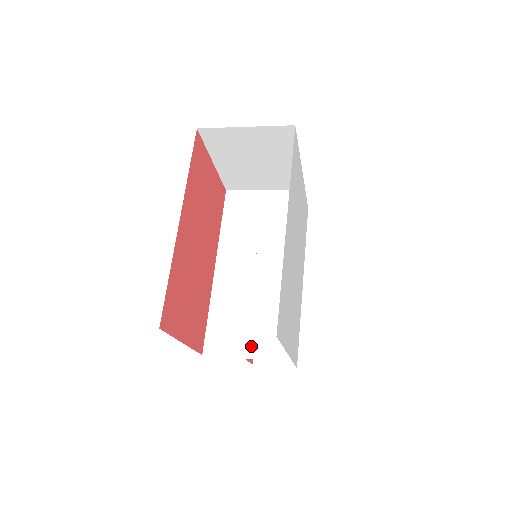
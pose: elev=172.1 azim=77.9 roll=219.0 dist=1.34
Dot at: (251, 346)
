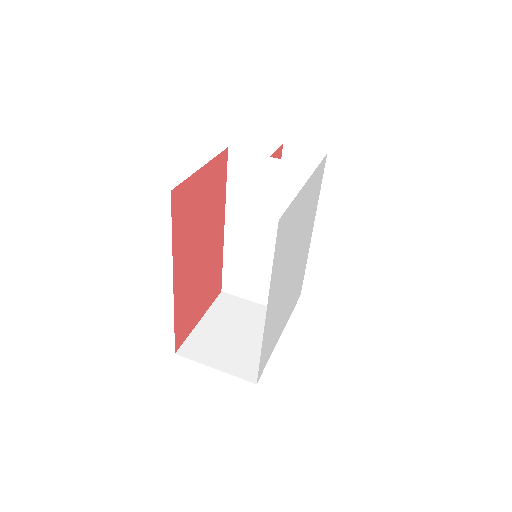
Dot at: (259, 296)
